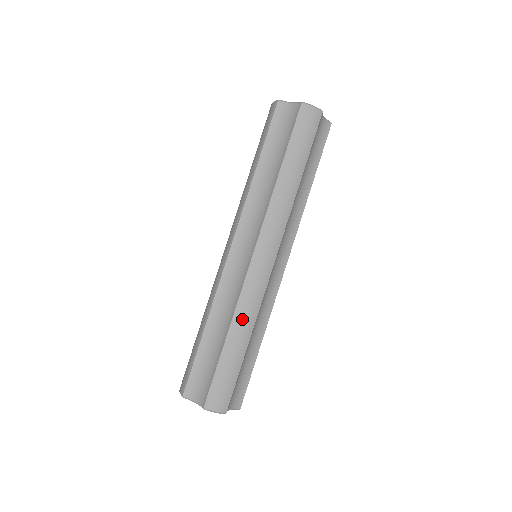
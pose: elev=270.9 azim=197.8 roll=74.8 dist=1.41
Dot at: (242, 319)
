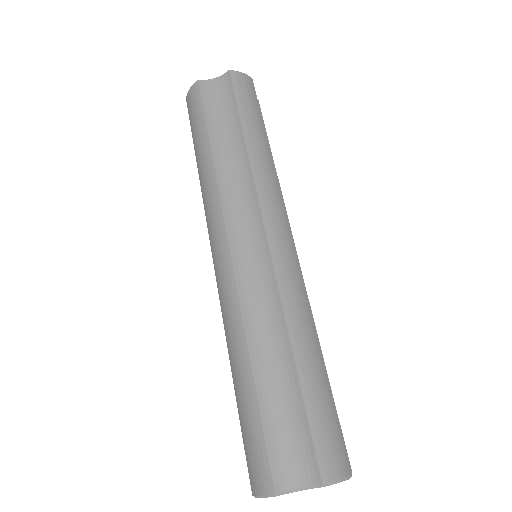
Dot at: (299, 321)
